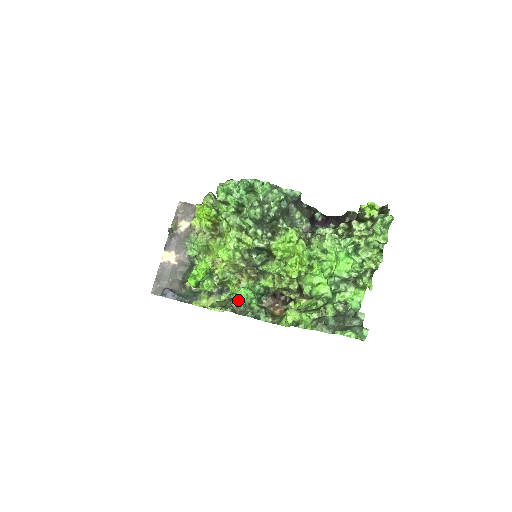
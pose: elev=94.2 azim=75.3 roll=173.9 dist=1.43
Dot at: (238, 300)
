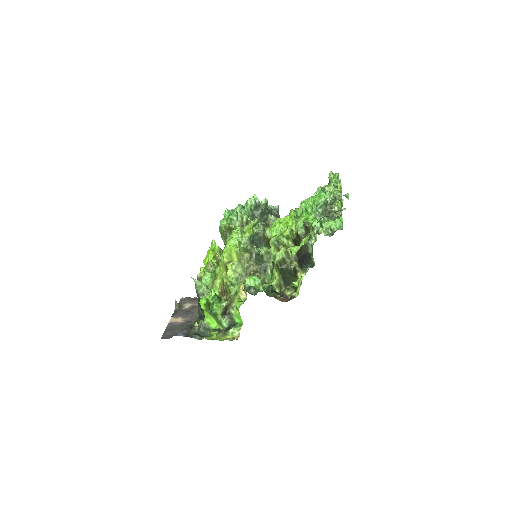
Dot at: (248, 286)
